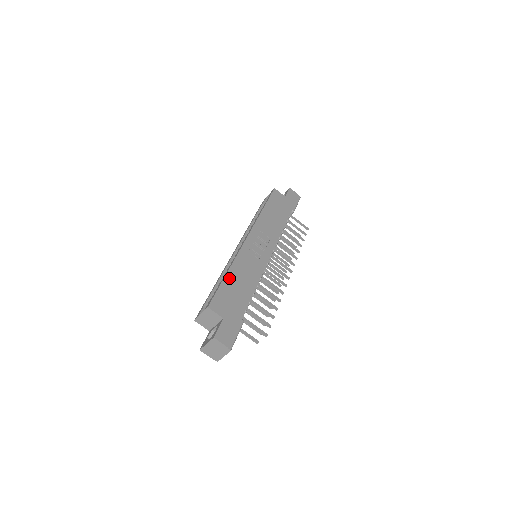
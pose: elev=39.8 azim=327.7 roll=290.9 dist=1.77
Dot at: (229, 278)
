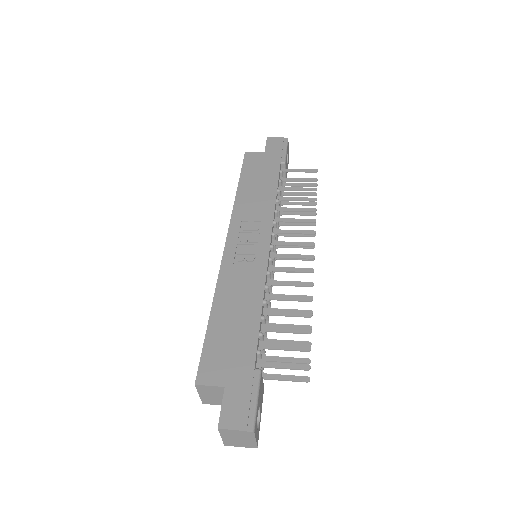
Dot at: (216, 319)
